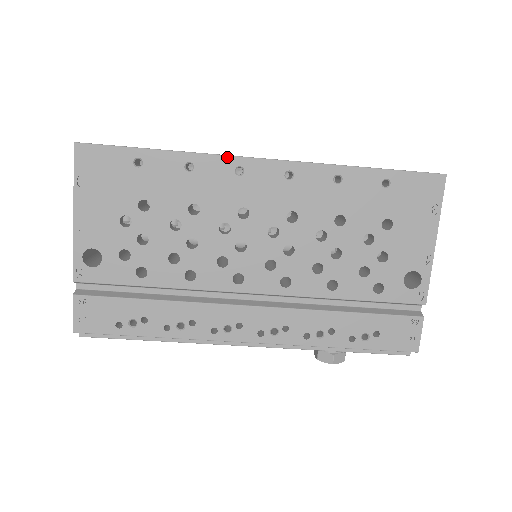
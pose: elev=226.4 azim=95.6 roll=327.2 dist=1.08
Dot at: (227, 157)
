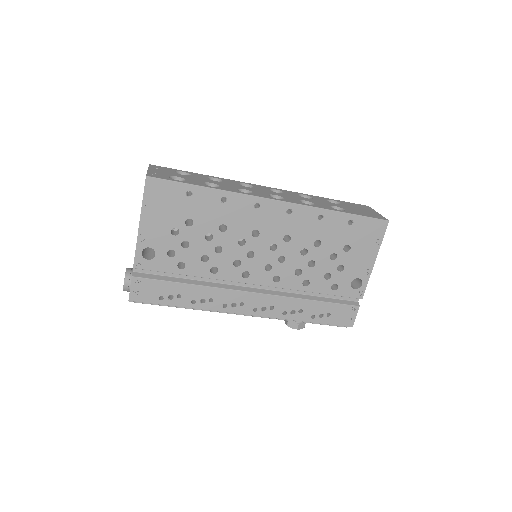
Dot at: (250, 196)
